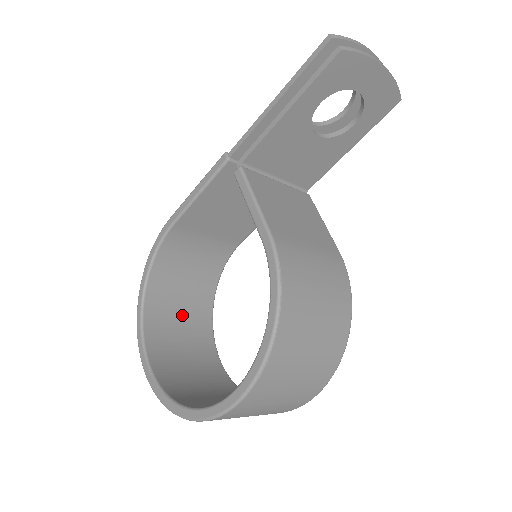
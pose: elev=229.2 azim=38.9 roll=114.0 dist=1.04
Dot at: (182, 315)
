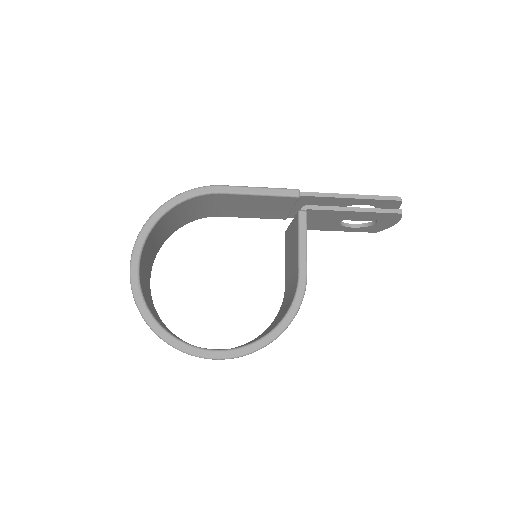
Dot at: (155, 243)
